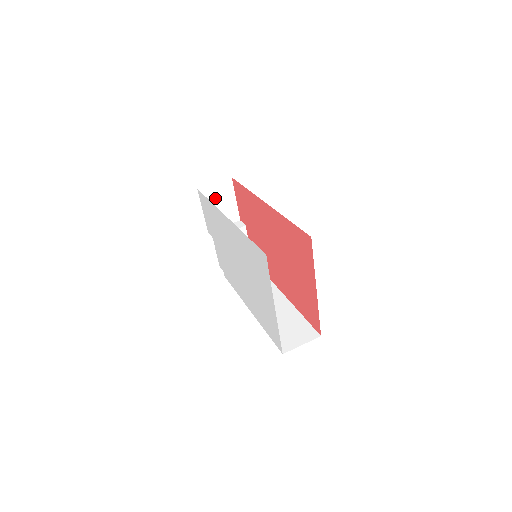
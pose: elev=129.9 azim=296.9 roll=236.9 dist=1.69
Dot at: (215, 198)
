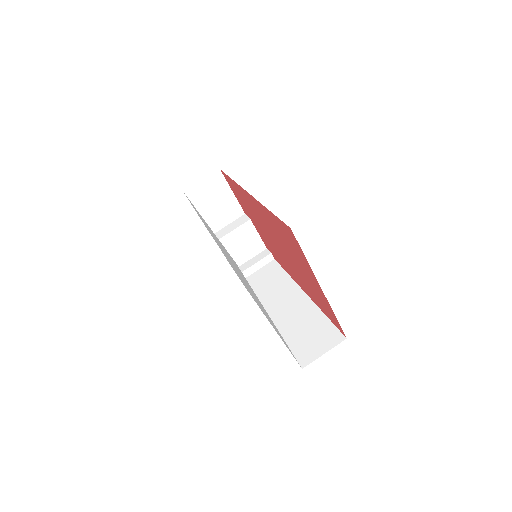
Dot at: (208, 197)
